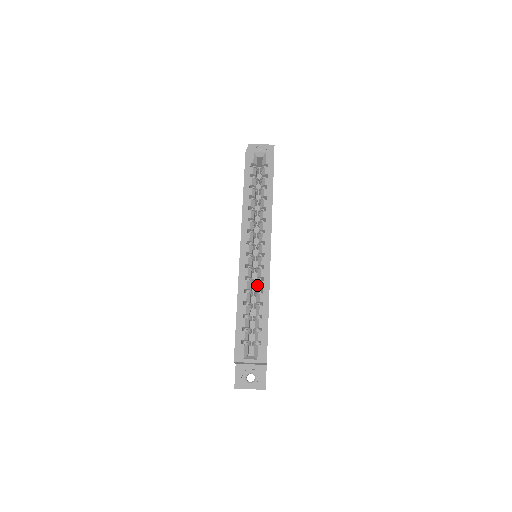
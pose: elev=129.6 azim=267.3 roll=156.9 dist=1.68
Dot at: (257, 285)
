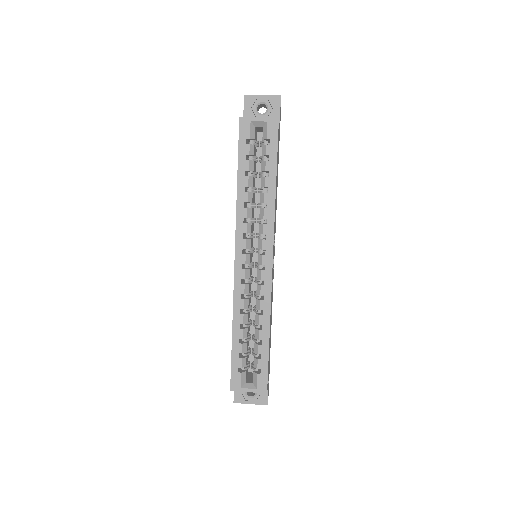
Dot at: (256, 303)
